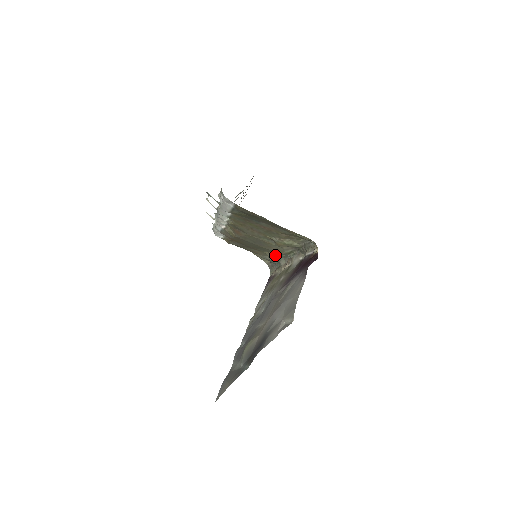
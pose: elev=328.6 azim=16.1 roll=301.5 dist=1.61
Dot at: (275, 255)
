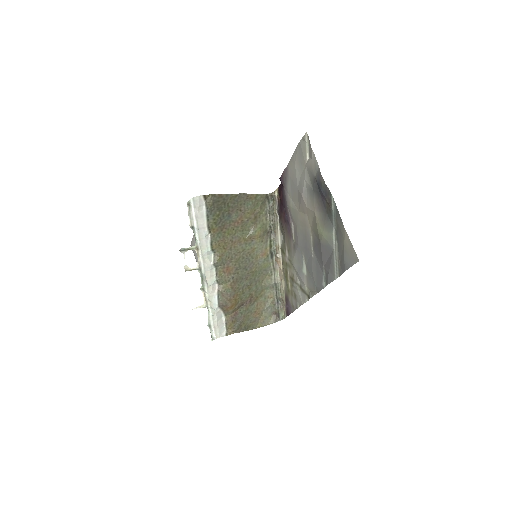
Dot at: (268, 281)
